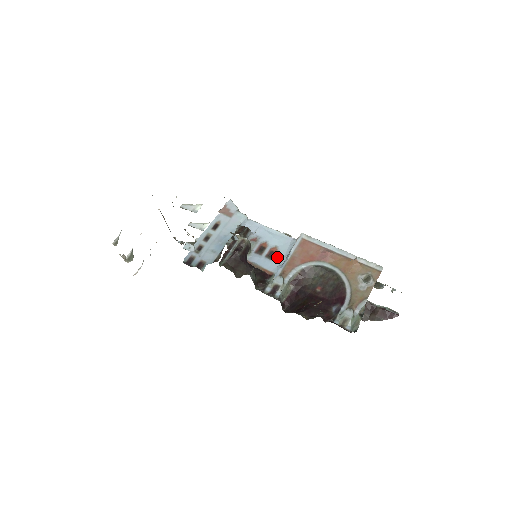
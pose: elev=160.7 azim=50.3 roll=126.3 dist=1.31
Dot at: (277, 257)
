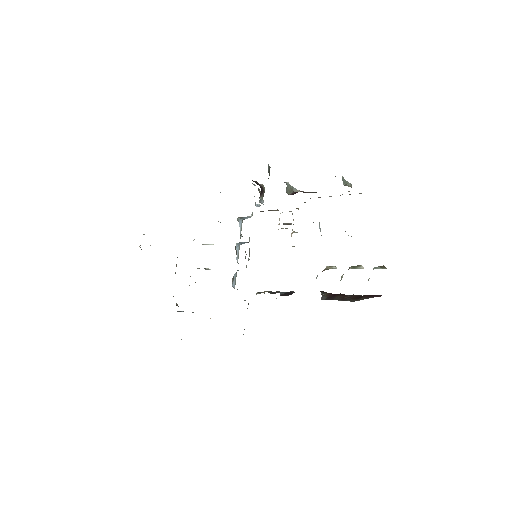
Dot at: occluded
